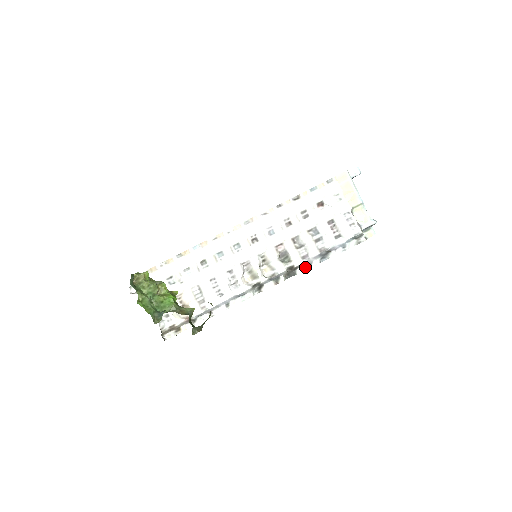
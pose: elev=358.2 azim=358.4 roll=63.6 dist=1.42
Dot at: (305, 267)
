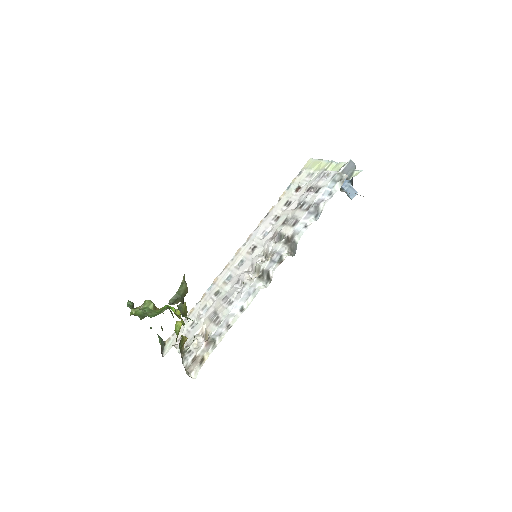
Dot at: (301, 232)
